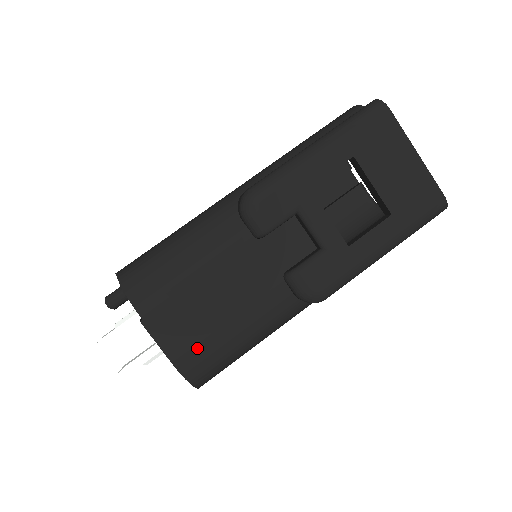
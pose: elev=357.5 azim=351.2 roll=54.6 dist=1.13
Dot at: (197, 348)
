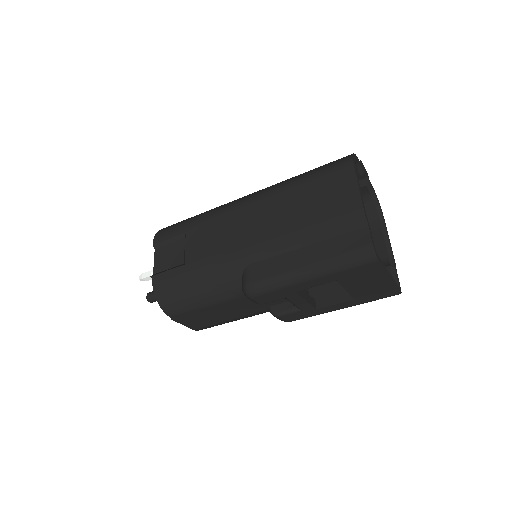
Dot at: (208, 326)
